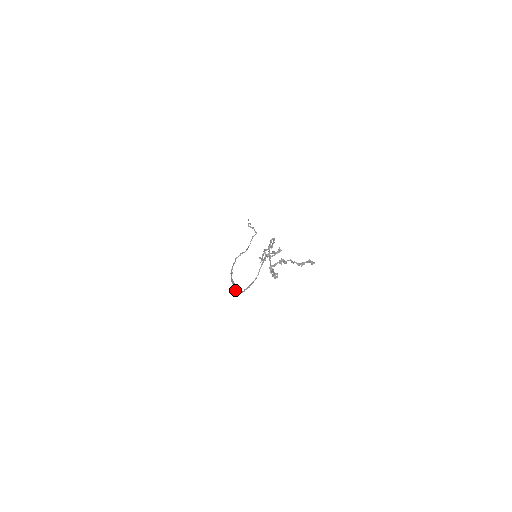
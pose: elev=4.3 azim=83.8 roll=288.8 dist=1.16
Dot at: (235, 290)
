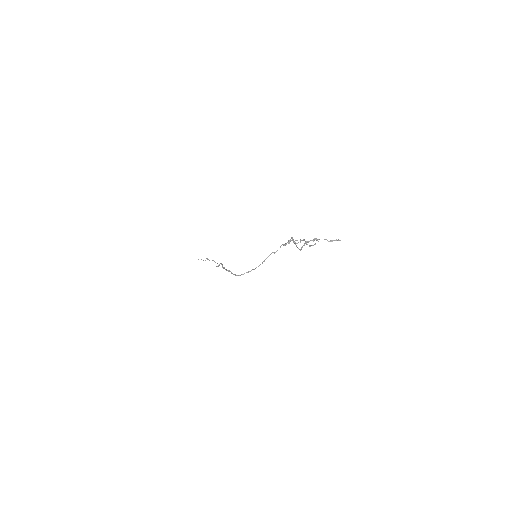
Dot at: (233, 274)
